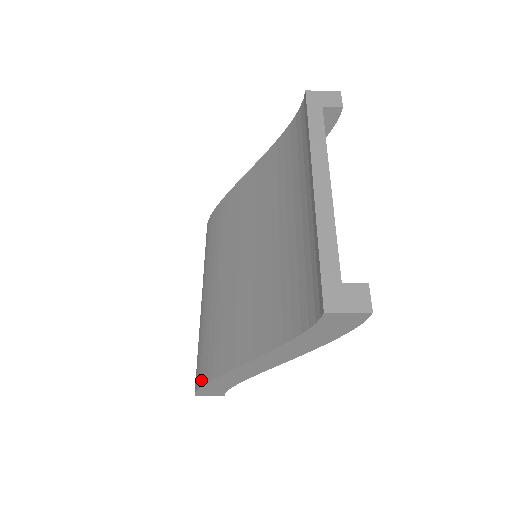
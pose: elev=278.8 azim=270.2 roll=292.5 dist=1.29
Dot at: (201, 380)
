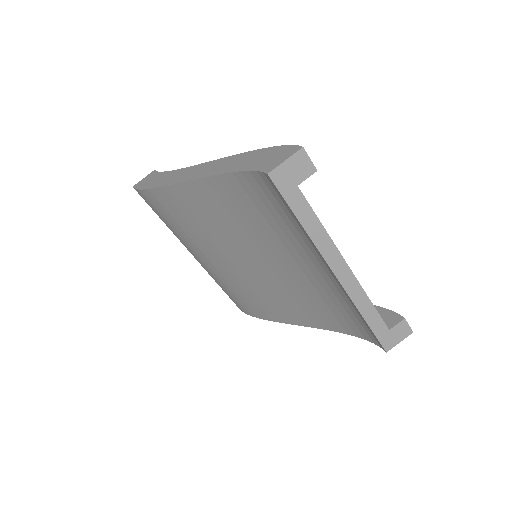
Dot at: (249, 313)
